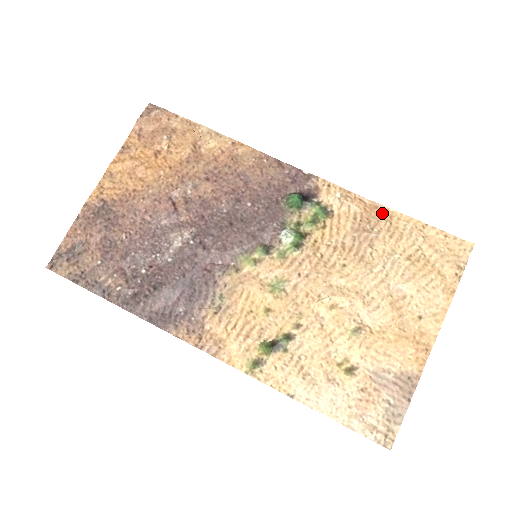
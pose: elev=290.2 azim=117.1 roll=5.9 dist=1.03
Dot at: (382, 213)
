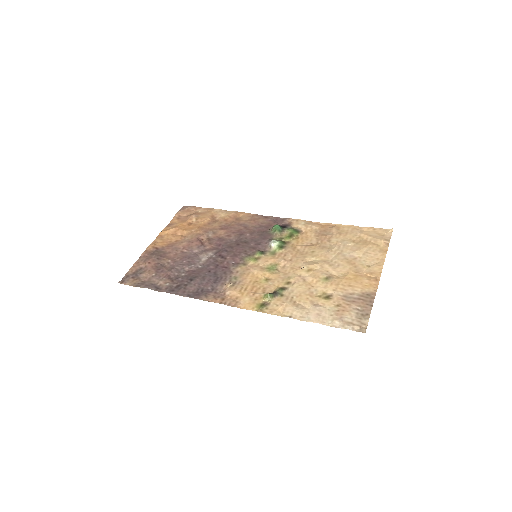
Dot at: (332, 226)
